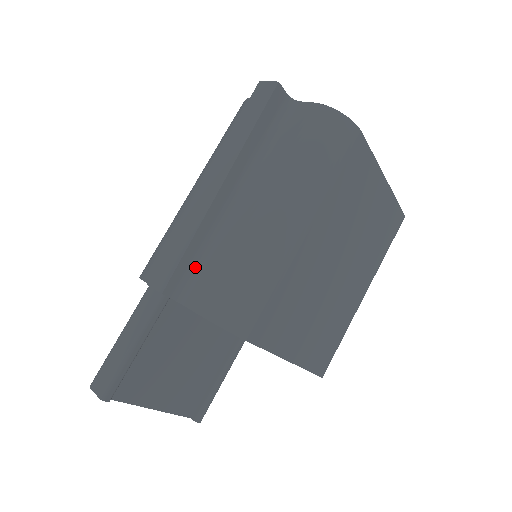
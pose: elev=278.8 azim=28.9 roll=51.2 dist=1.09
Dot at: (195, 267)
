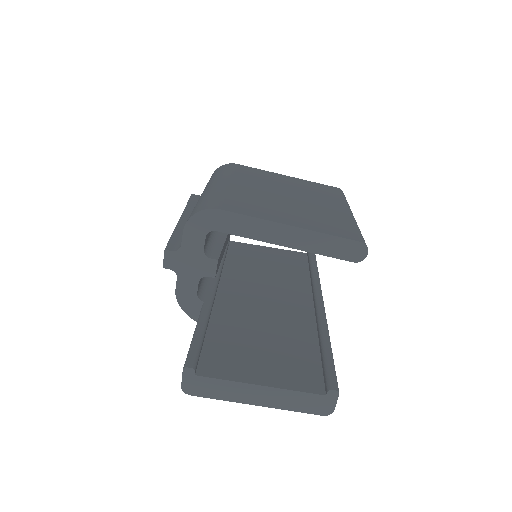
Dot at: occluded
